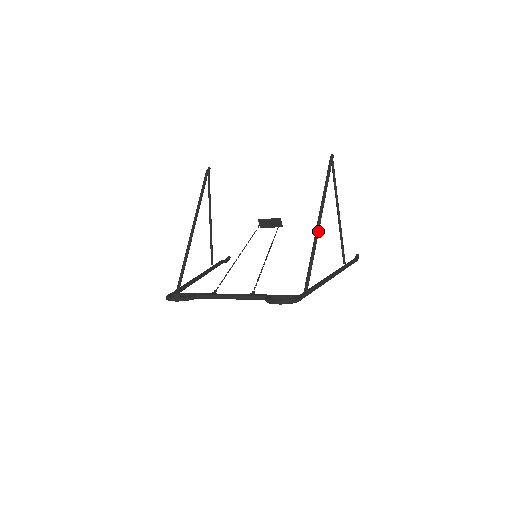
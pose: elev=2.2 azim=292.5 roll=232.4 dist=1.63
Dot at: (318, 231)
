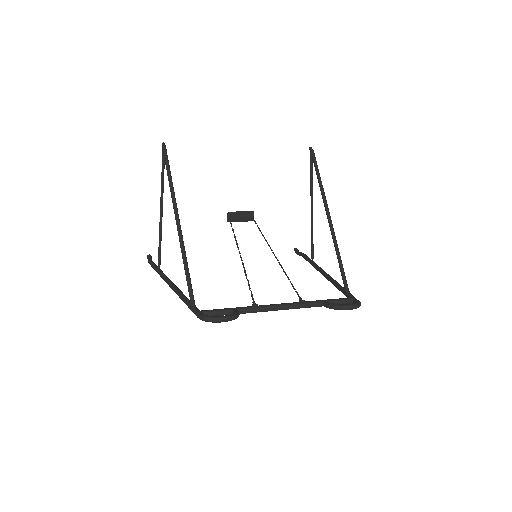
Dot at: (333, 228)
